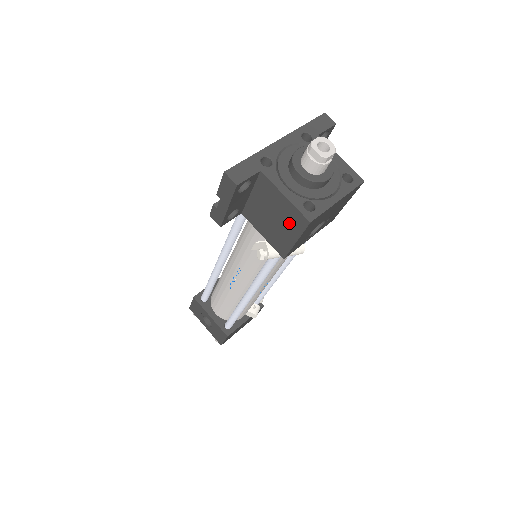
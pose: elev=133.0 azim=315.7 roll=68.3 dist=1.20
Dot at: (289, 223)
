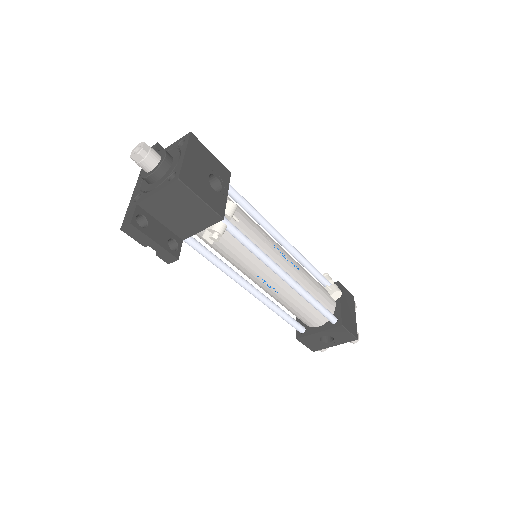
Dot at: (183, 199)
